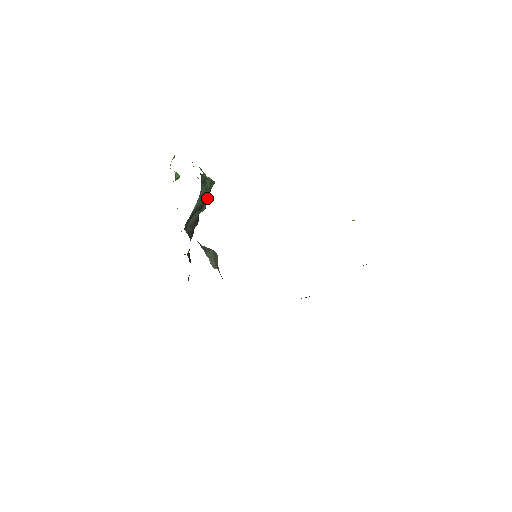
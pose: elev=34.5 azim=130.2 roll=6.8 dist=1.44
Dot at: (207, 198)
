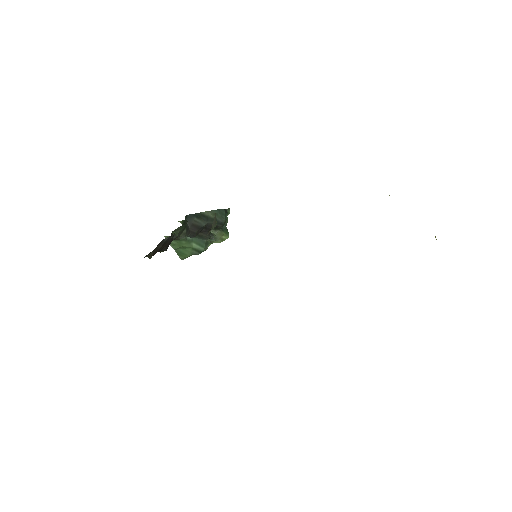
Dot at: (221, 222)
